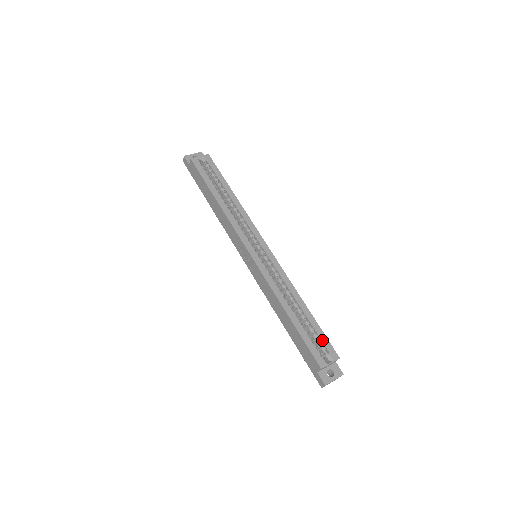
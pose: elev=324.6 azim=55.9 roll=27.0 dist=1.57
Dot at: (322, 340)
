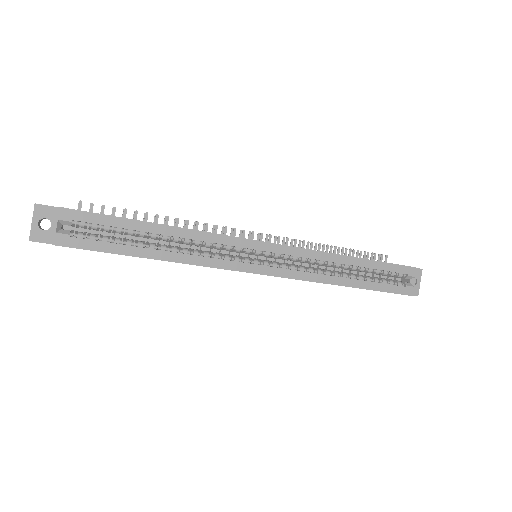
Dot at: (394, 271)
